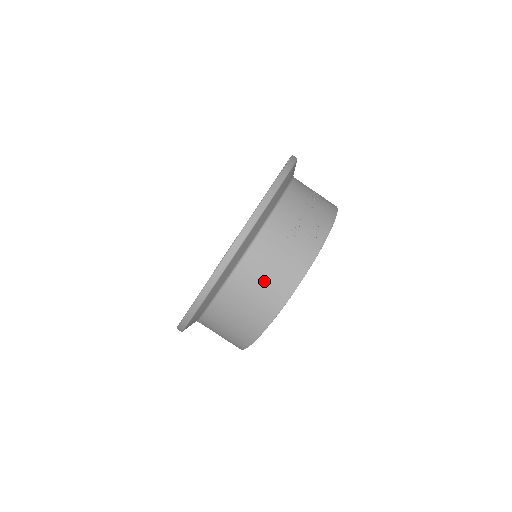
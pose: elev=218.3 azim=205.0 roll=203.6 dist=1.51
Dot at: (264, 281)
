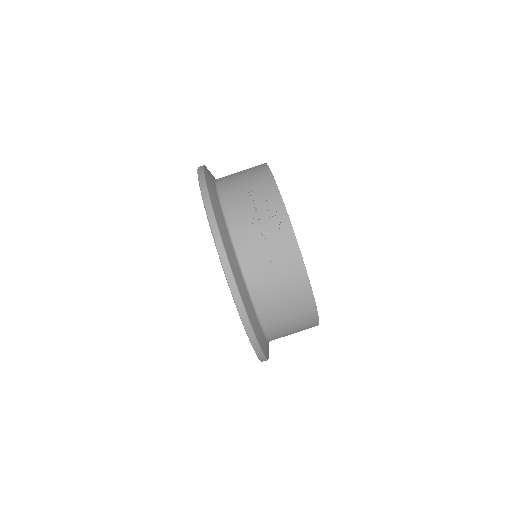
Dot at: (288, 312)
